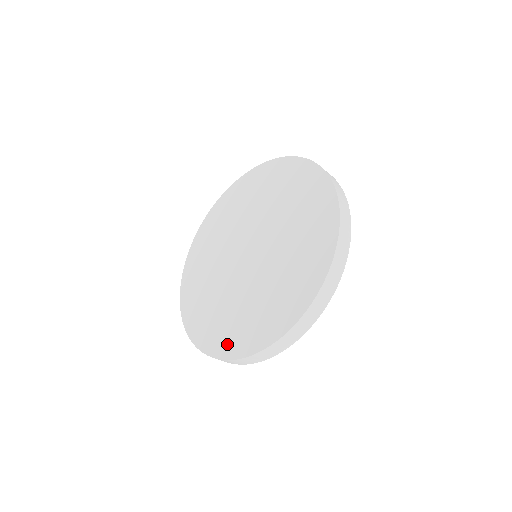
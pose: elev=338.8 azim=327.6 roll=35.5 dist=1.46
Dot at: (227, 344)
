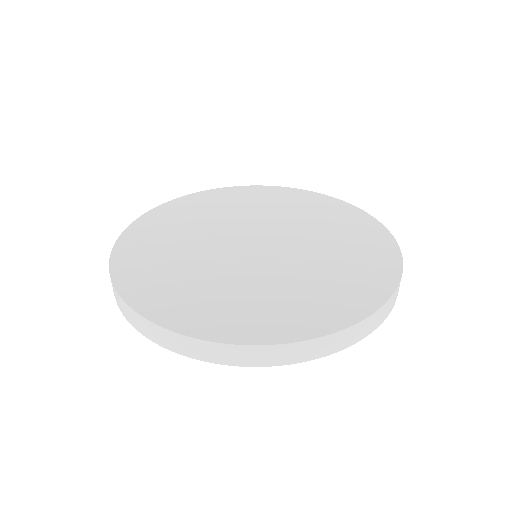
Dot at: (324, 316)
